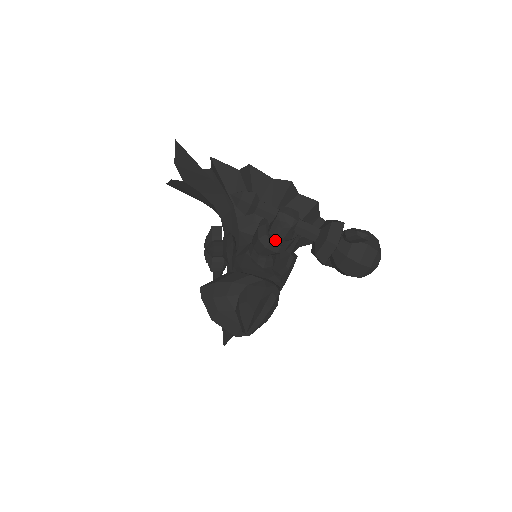
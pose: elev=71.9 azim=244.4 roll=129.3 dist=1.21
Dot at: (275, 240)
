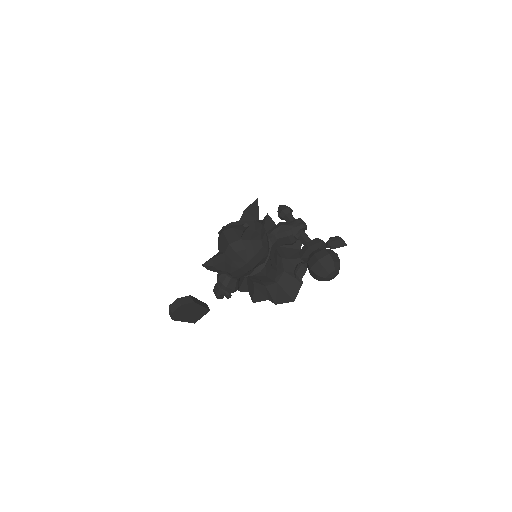
Dot at: (289, 227)
